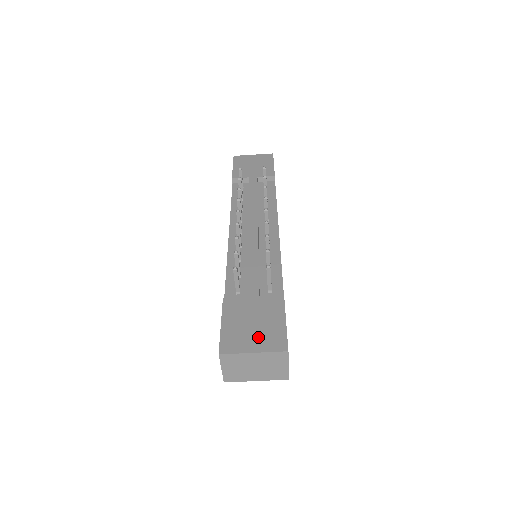
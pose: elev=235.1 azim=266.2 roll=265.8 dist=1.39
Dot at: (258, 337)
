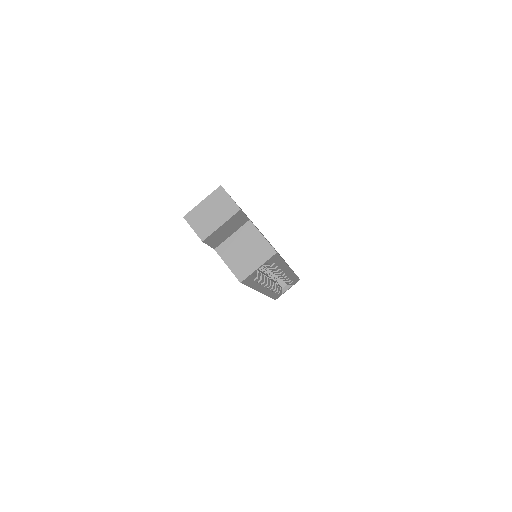
Dot at: occluded
